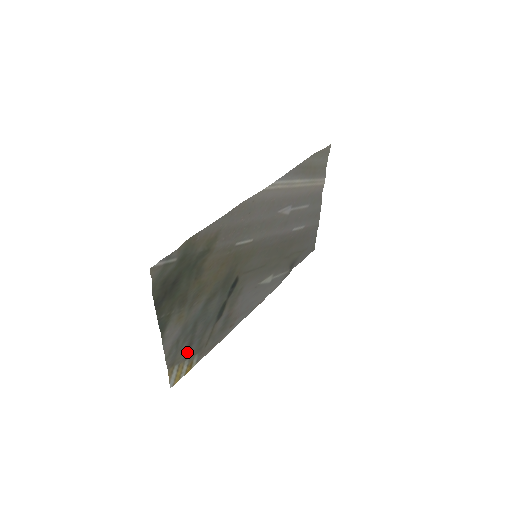
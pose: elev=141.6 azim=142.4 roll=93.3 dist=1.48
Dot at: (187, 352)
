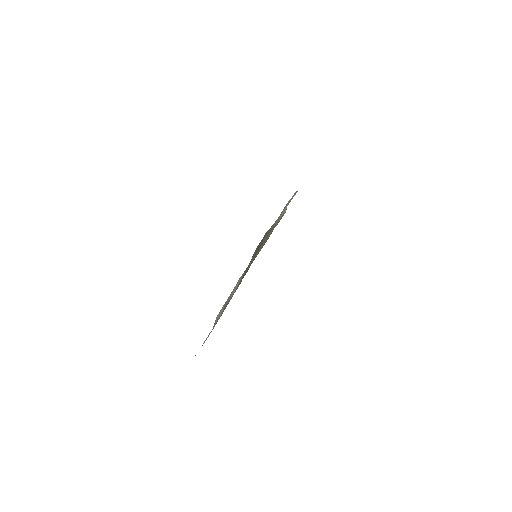
Dot at: occluded
